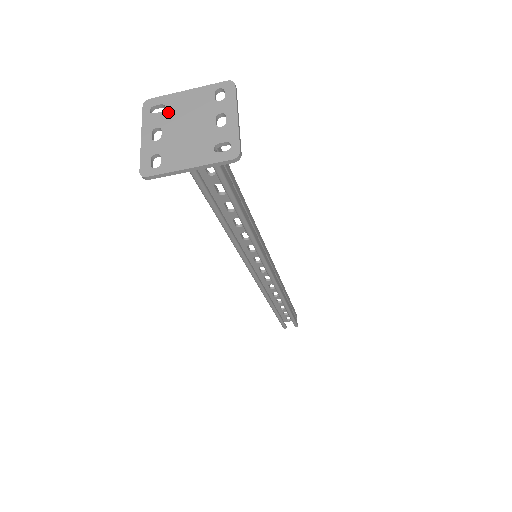
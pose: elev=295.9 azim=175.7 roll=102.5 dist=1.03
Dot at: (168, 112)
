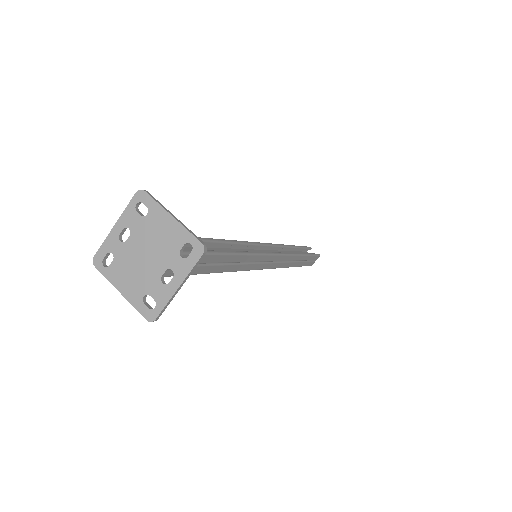
Dot at: (145, 223)
